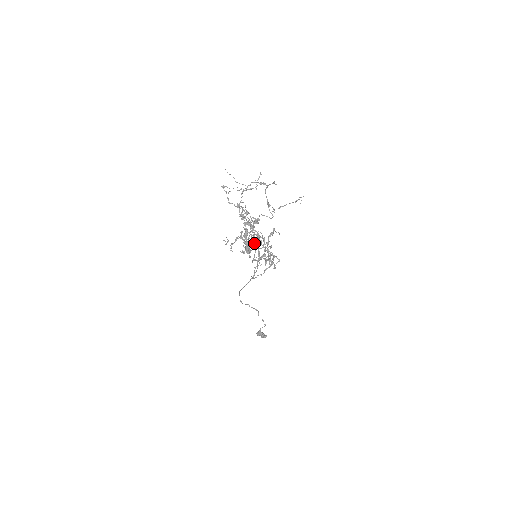
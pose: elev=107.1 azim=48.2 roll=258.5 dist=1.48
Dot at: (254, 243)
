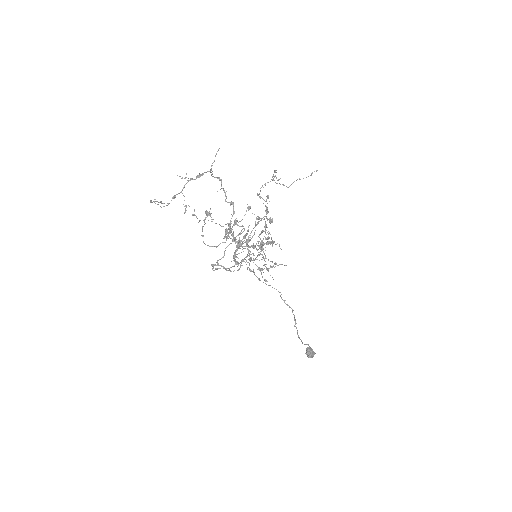
Dot at: (262, 242)
